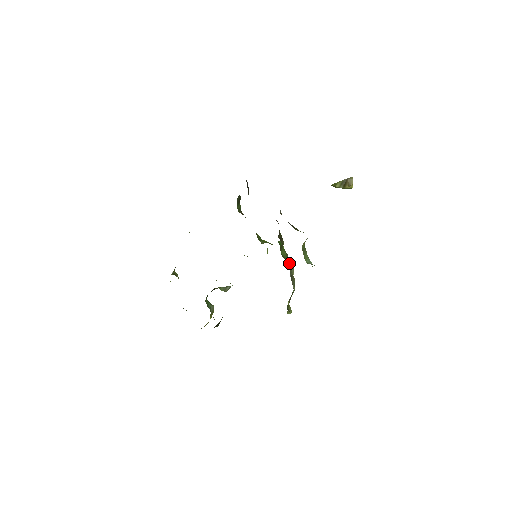
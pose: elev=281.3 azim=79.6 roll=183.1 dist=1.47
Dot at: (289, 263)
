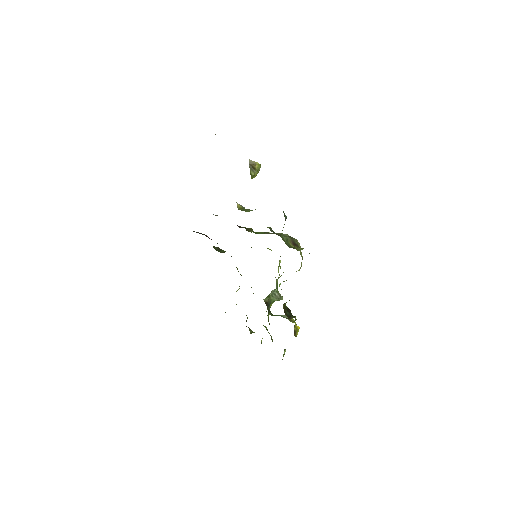
Dot at: occluded
